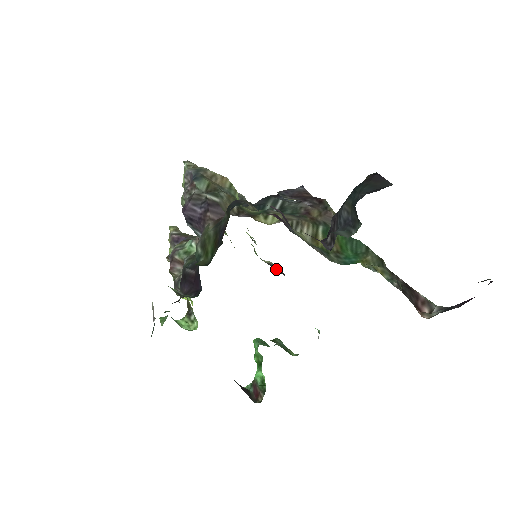
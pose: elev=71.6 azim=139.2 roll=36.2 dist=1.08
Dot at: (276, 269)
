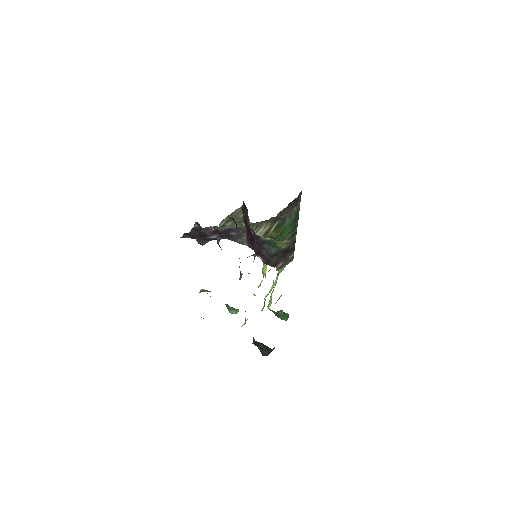
Dot at: occluded
